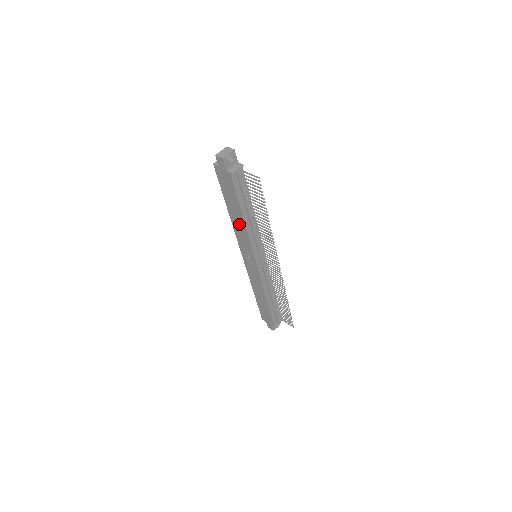
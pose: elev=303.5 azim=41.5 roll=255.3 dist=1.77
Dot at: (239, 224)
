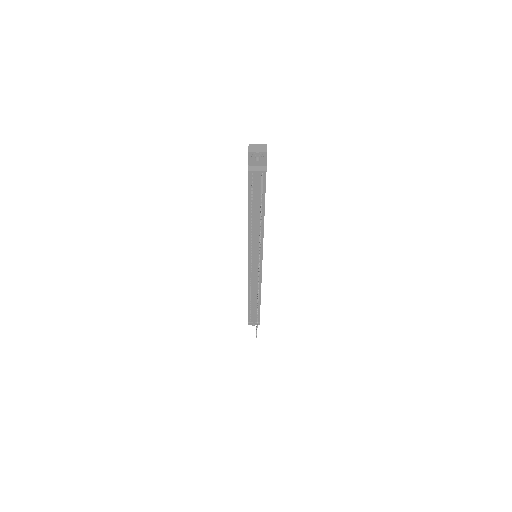
Dot at: occluded
